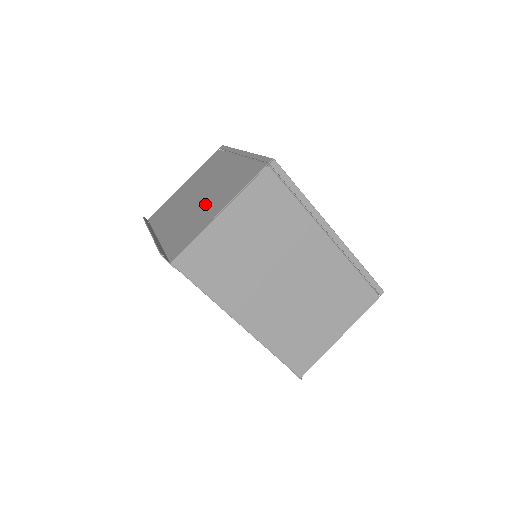
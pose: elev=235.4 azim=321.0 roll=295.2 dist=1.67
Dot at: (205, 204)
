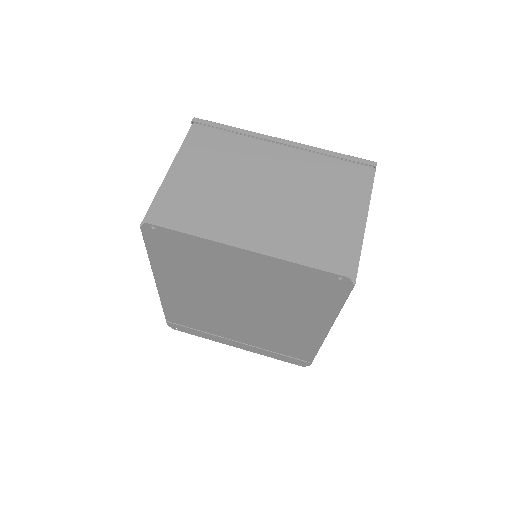
Dot at: (310, 208)
